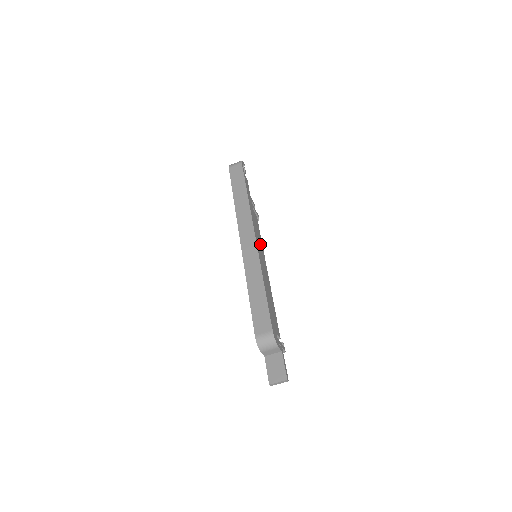
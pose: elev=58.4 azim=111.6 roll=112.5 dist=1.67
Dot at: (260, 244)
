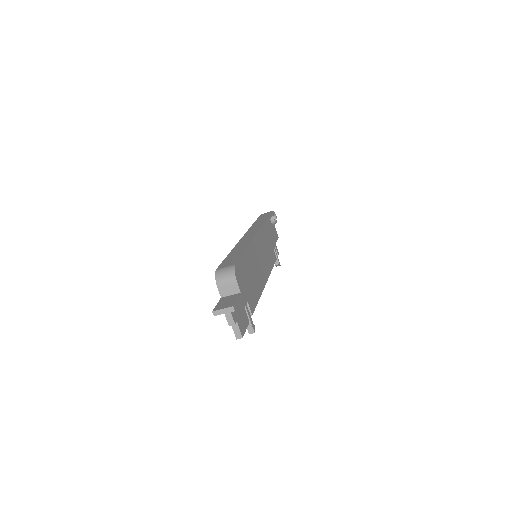
Dot at: (268, 264)
